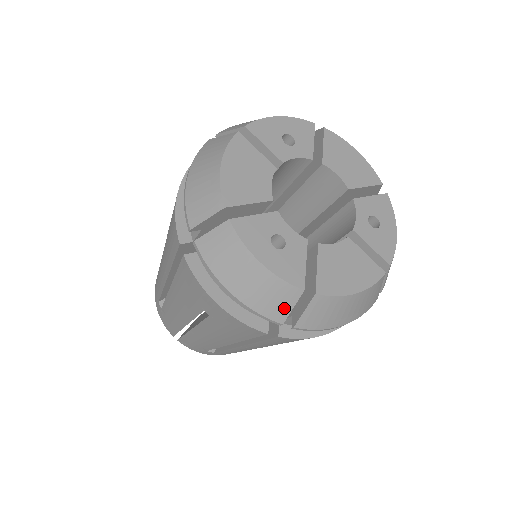
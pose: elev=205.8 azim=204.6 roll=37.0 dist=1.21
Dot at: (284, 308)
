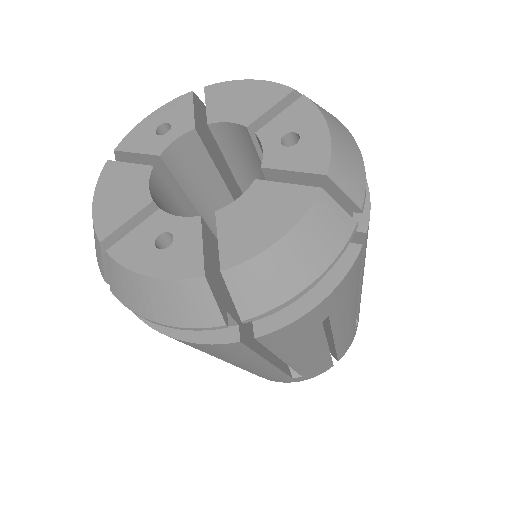
Dot at: (208, 308)
